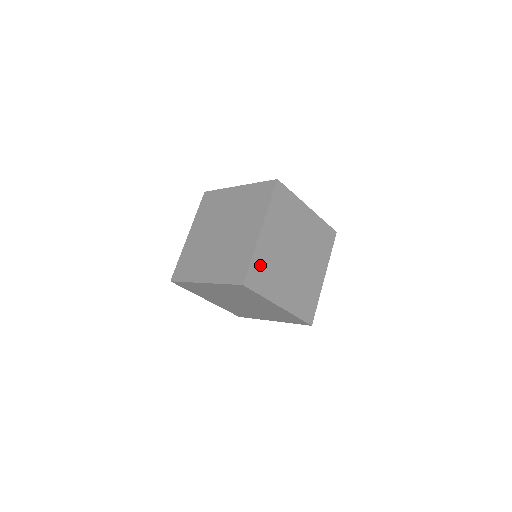
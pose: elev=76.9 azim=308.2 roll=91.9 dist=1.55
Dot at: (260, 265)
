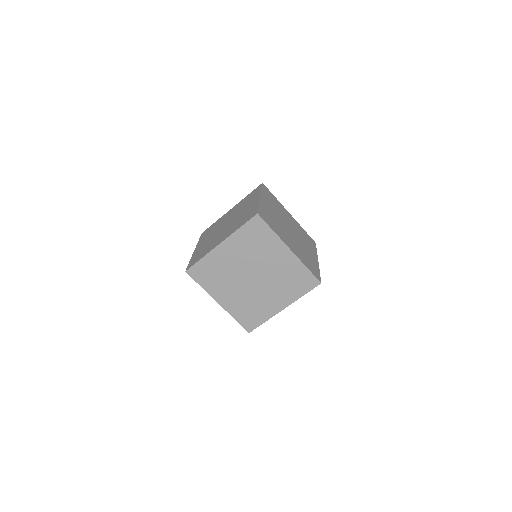
Dot at: (275, 201)
